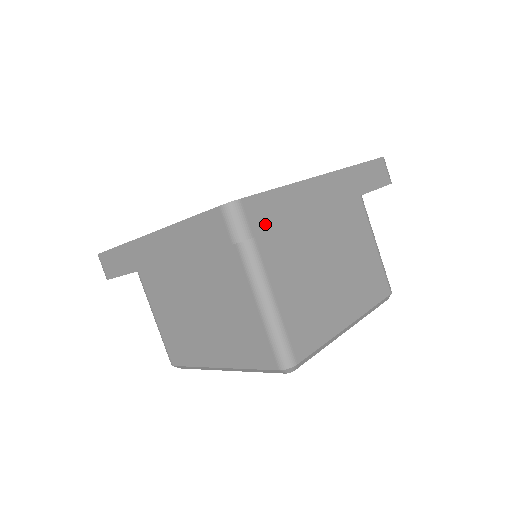
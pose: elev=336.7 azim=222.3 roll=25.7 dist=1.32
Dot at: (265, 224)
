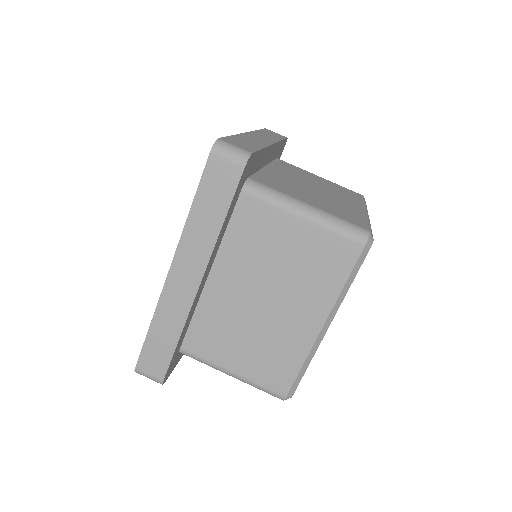
Dot at: (250, 148)
